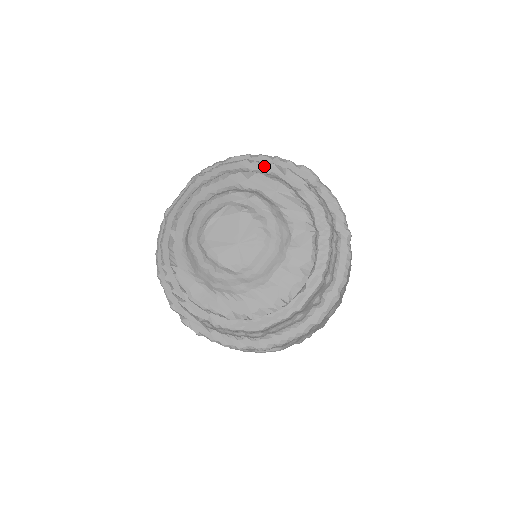
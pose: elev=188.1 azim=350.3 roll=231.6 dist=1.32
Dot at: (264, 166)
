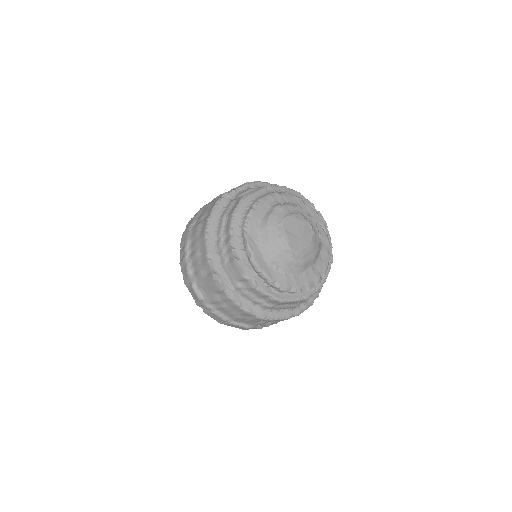
Dot at: (309, 203)
